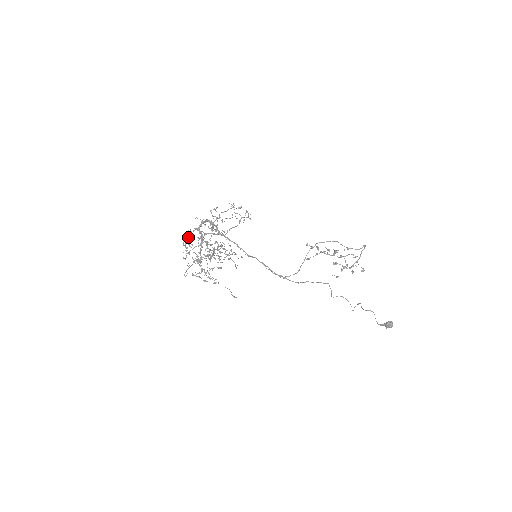
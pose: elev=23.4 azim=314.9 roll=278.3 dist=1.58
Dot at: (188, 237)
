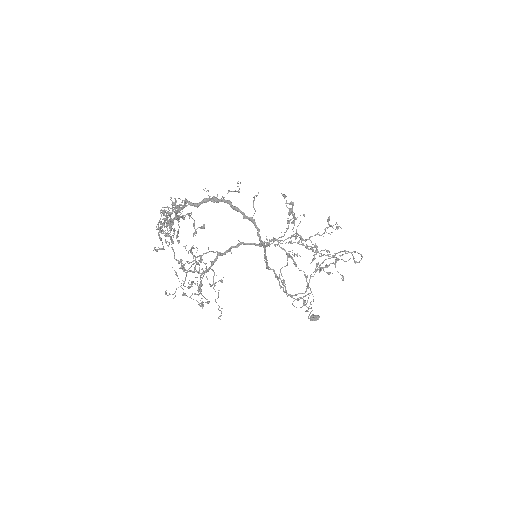
Dot at: (171, 214)
